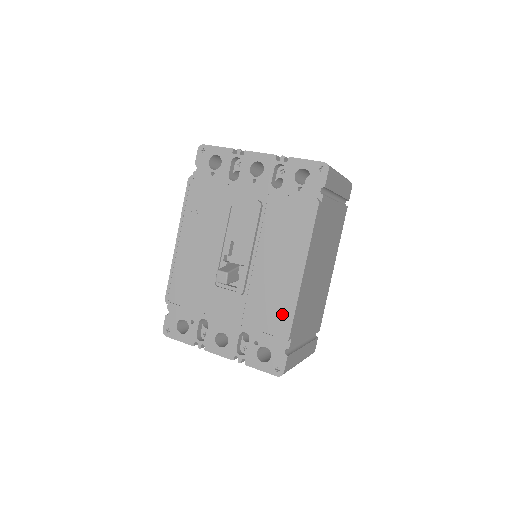
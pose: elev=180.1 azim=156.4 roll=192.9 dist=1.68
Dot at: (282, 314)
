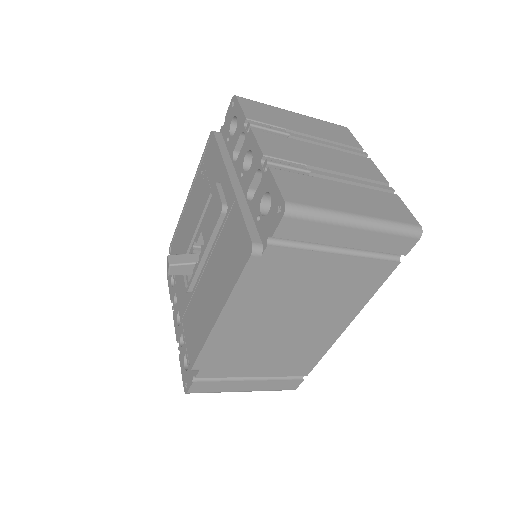
Dot at: (196, 342)
